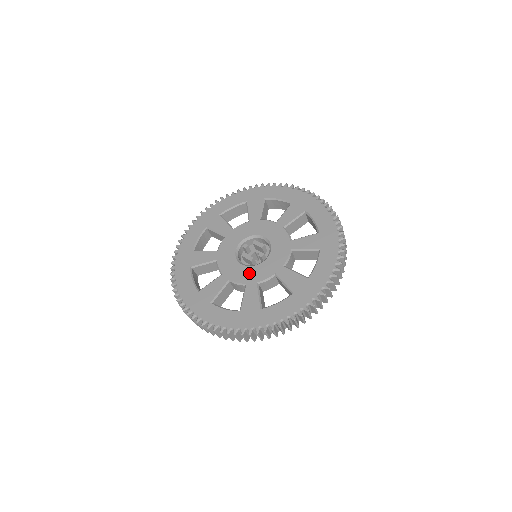
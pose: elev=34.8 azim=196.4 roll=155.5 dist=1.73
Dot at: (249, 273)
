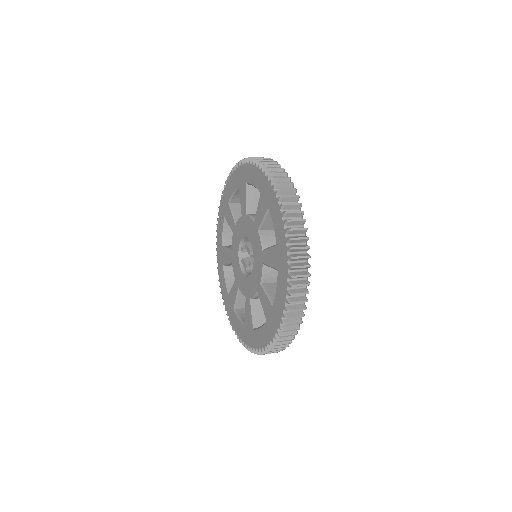
Dot at: (245, 285)
